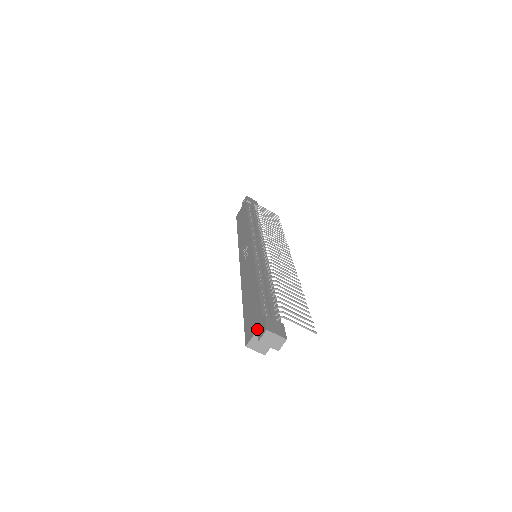
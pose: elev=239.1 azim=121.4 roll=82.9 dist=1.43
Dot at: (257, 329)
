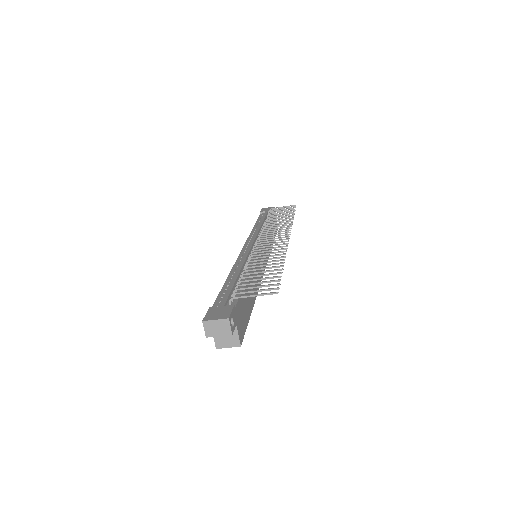
Dot at: occluded
